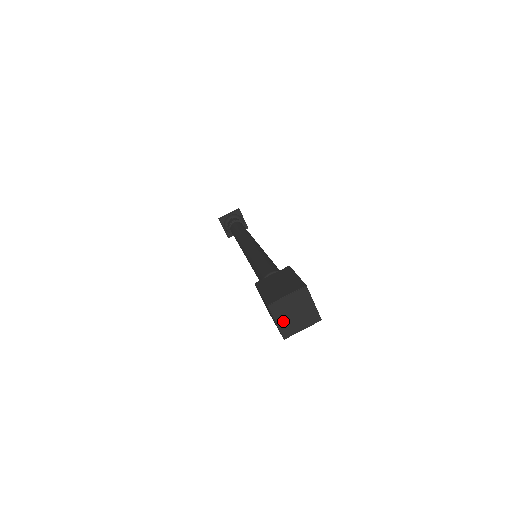
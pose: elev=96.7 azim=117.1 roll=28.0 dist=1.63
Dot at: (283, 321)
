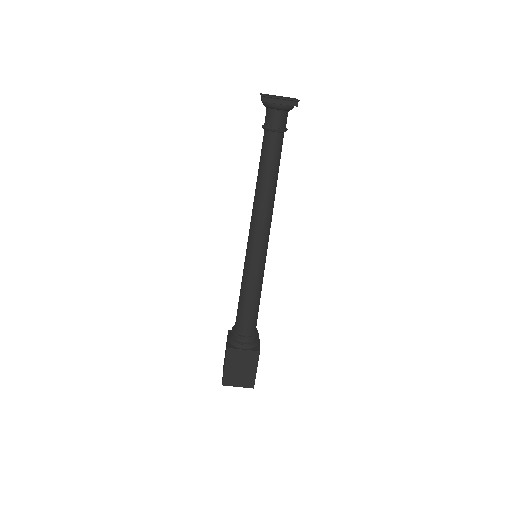
Dot at: occluded
